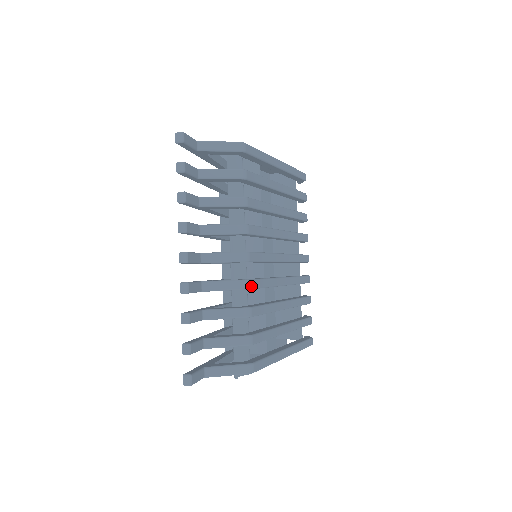
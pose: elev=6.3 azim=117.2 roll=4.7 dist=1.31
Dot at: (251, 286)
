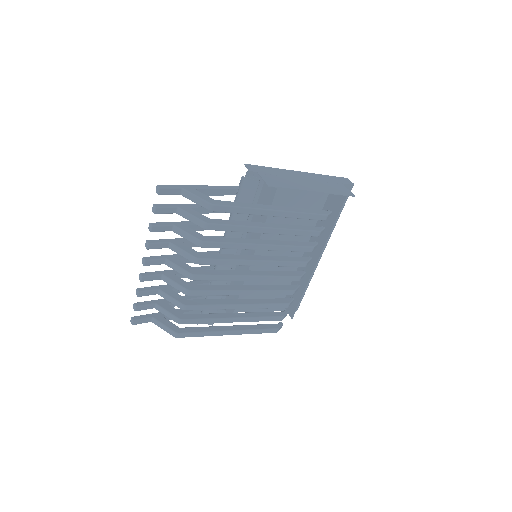
Dot at: (190, 294)
